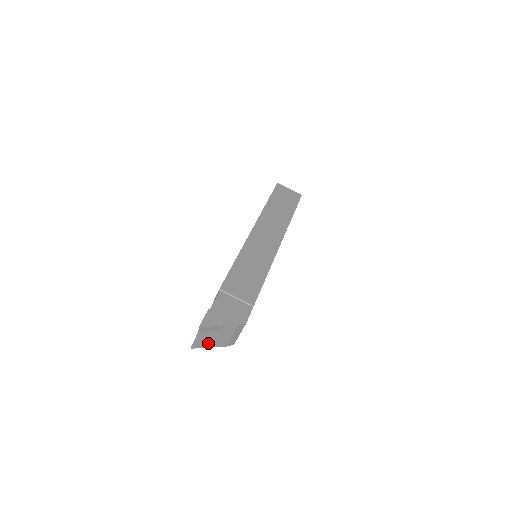
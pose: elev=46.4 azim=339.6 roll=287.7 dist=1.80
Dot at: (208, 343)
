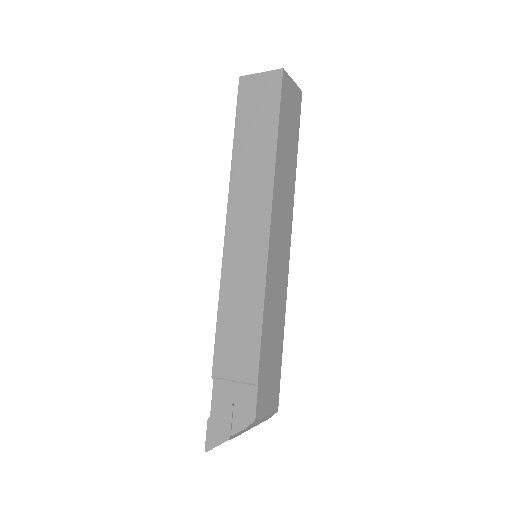
Dot at: (243, 432)
